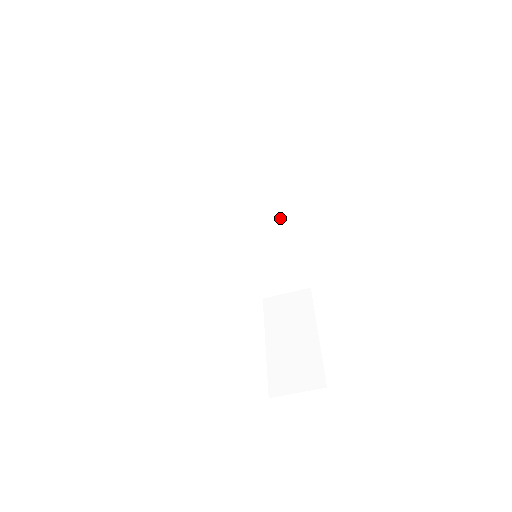
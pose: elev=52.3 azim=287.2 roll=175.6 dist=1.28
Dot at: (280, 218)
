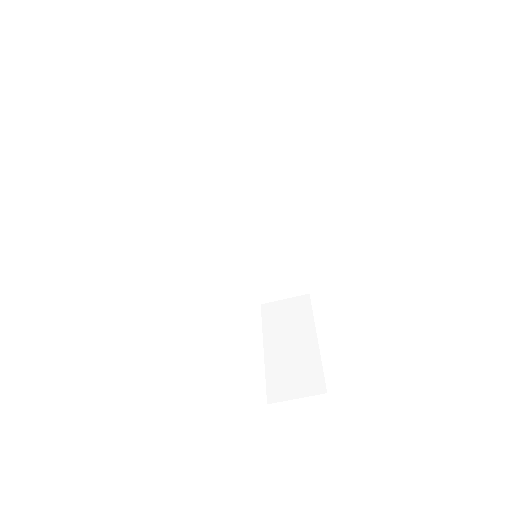
Dot at: (280, 220)
